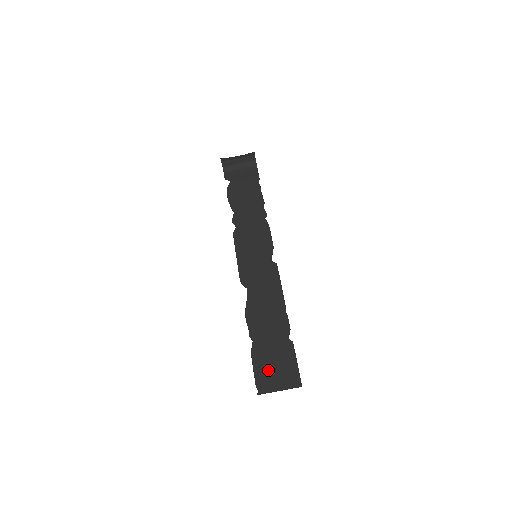
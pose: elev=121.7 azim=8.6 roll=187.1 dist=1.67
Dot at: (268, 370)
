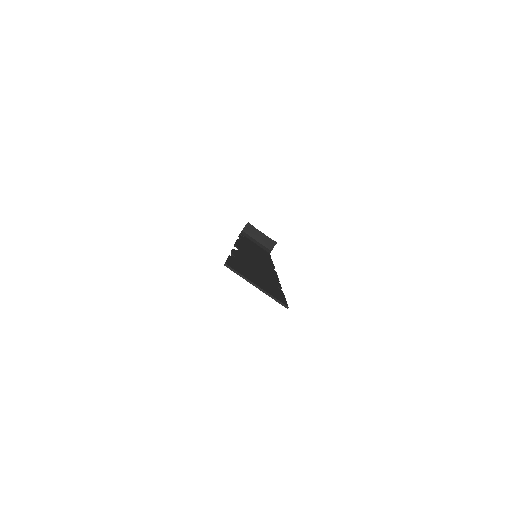
Dot at: (247, 272)
